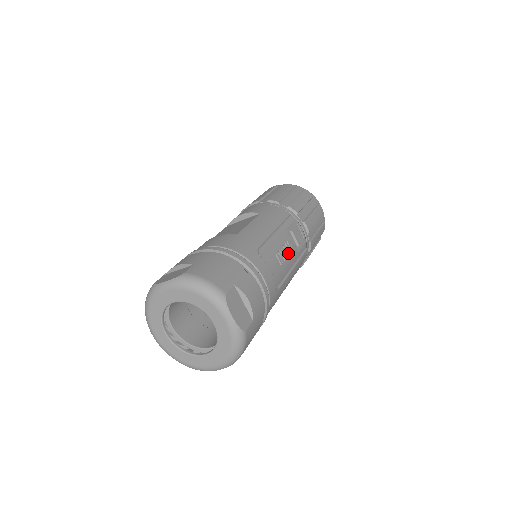
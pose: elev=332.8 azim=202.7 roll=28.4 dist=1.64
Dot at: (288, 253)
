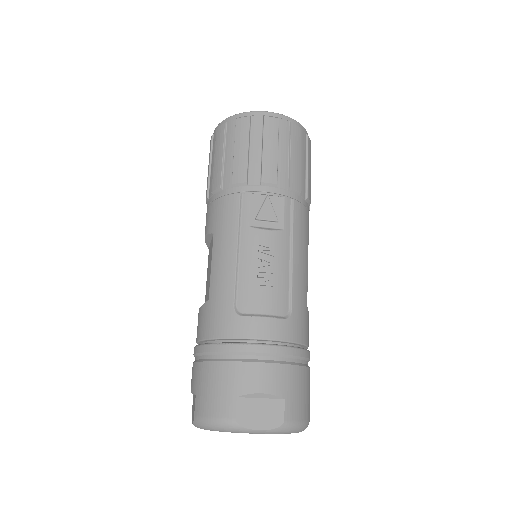
Dot at: (270, 256)
